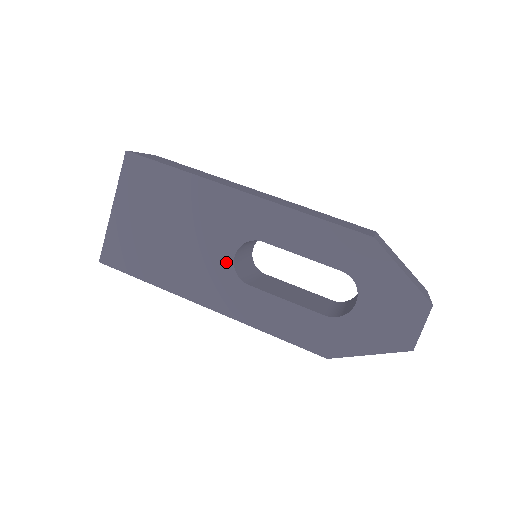
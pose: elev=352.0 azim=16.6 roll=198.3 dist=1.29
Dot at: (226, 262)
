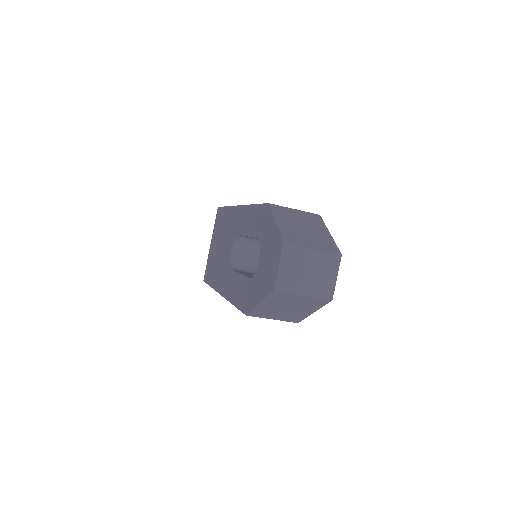
Dot at: (229, 257)
